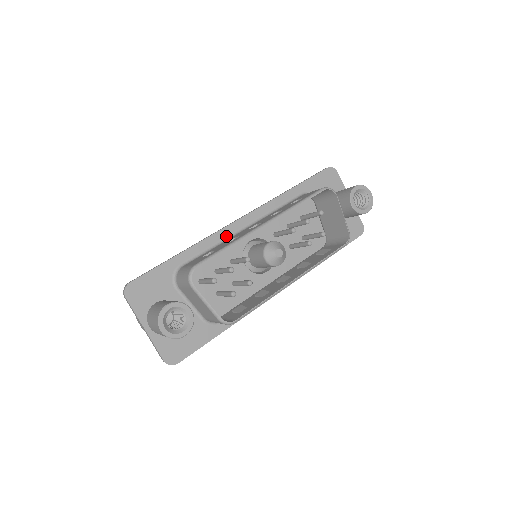
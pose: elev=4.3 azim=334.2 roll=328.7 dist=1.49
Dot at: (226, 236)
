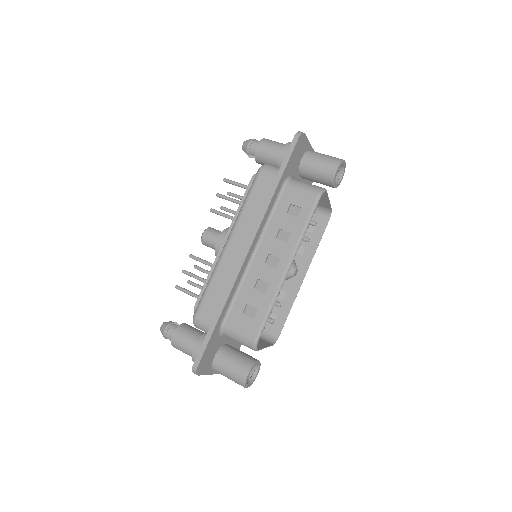
Dot at: (243, 272)
